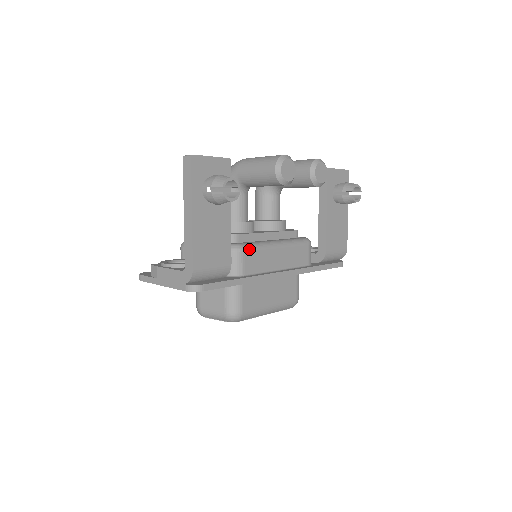
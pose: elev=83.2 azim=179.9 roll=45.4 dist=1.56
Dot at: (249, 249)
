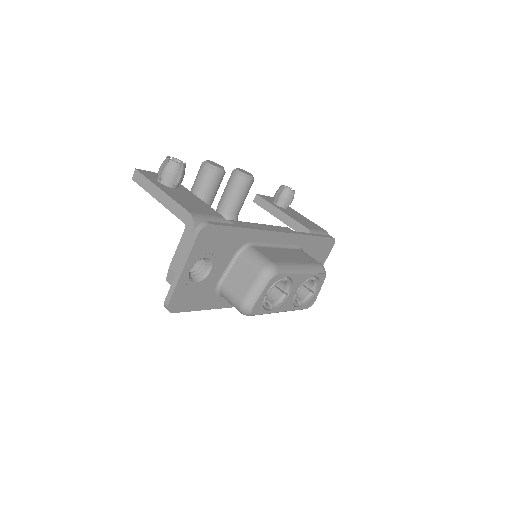
Dot at: (234, 221)
